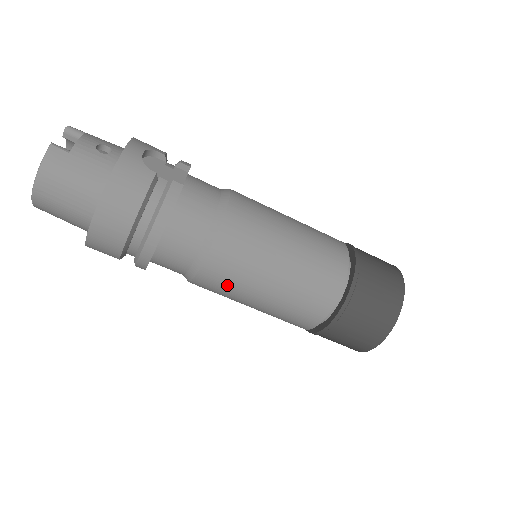
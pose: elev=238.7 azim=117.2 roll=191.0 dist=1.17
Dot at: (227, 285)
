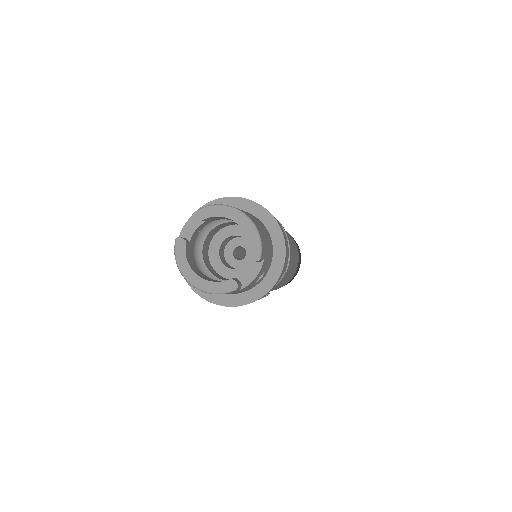
Dot at: occluded
